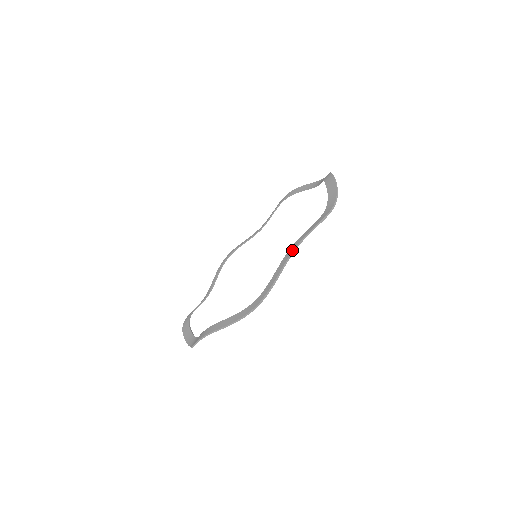
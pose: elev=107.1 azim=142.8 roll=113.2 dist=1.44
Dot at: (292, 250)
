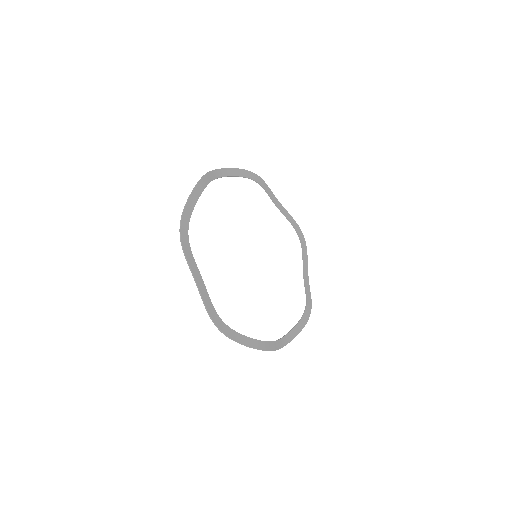
Dot at: (217, 171)
